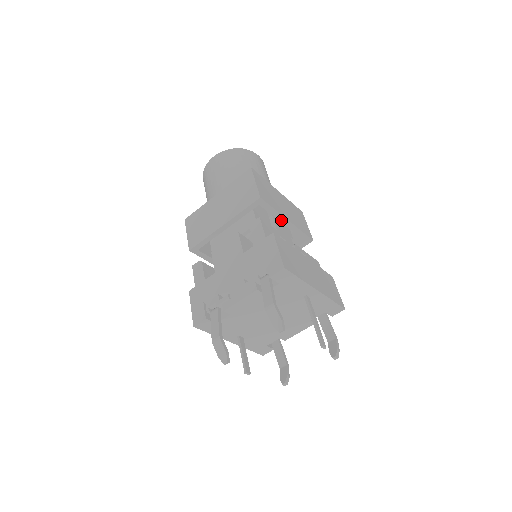
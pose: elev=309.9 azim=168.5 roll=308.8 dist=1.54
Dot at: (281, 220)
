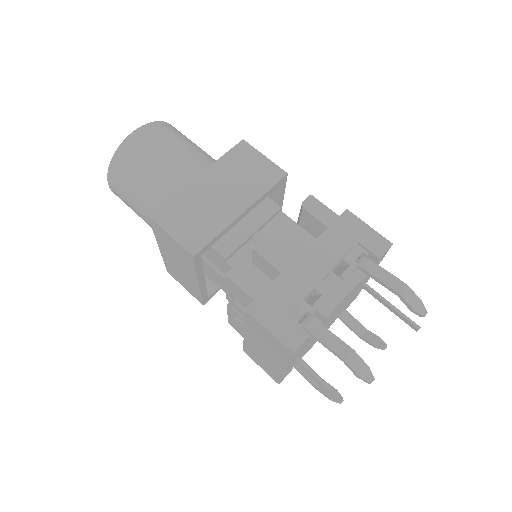
Dot at: occluded
